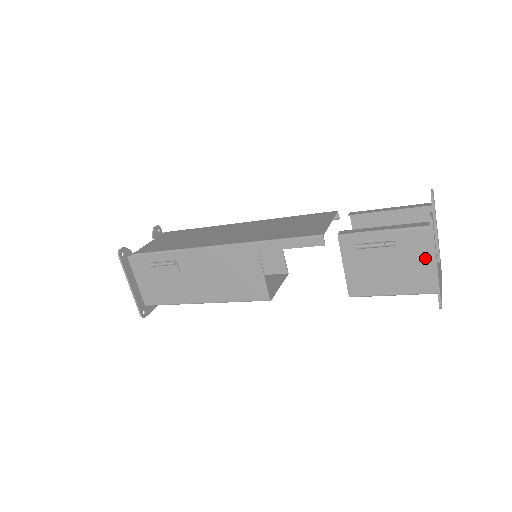
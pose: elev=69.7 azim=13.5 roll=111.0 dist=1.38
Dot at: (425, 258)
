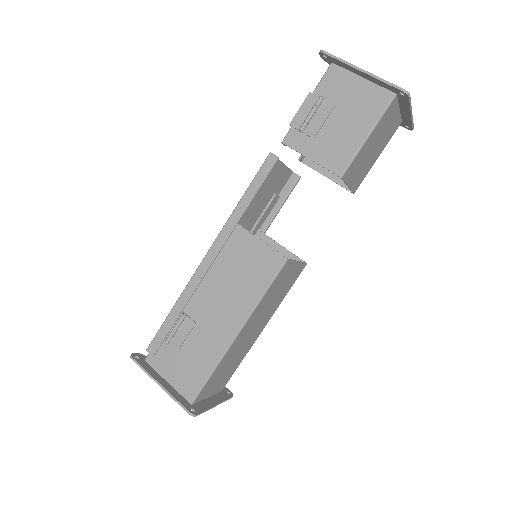
Dot at: (354, 84)
